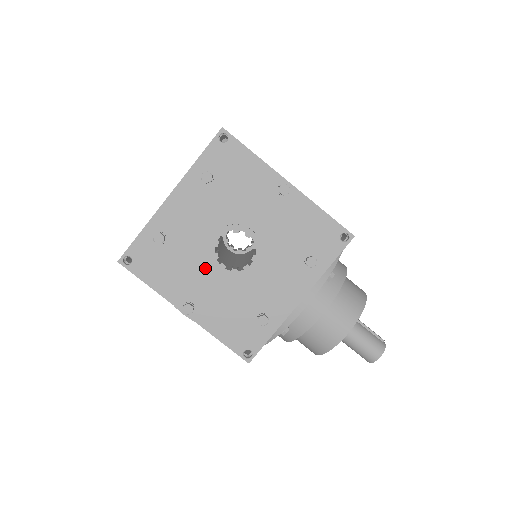
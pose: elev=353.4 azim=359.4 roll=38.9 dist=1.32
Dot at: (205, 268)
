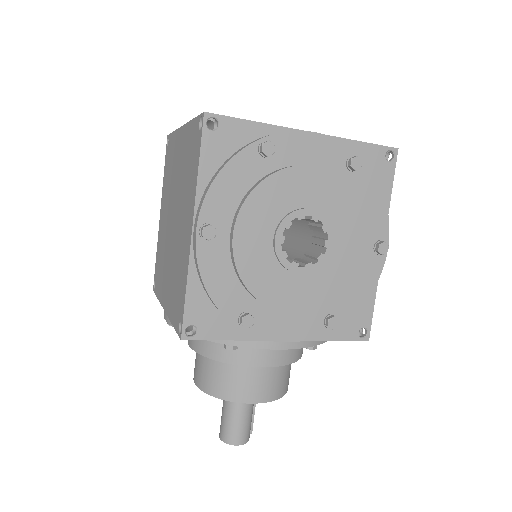
Dot at: (267, 221)
